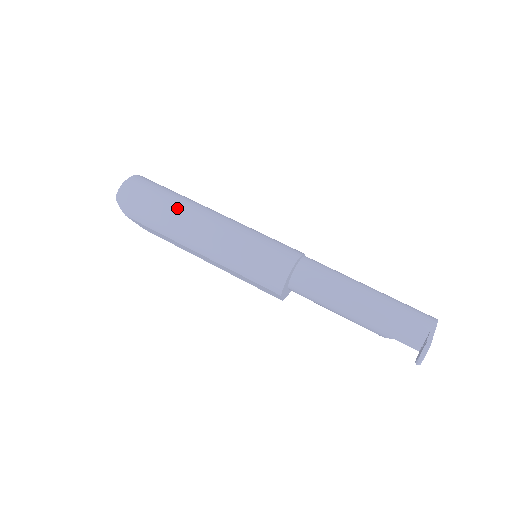
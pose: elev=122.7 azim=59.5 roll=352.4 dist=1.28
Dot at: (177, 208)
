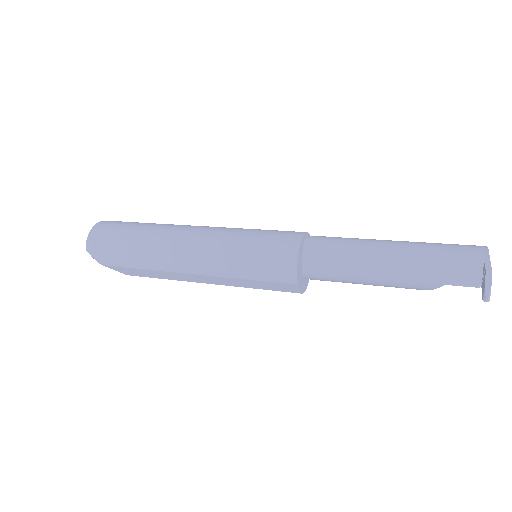
Dot at: (154, 234)
